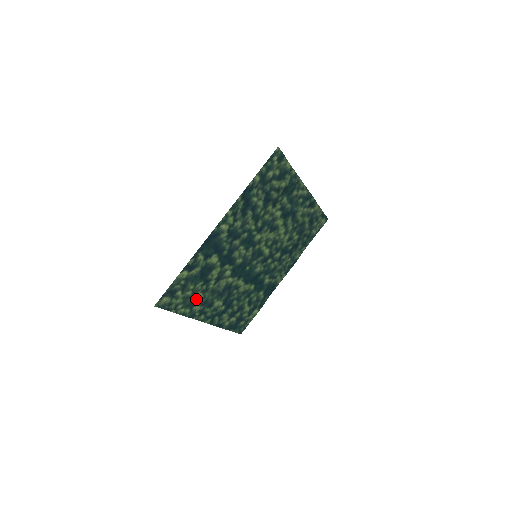
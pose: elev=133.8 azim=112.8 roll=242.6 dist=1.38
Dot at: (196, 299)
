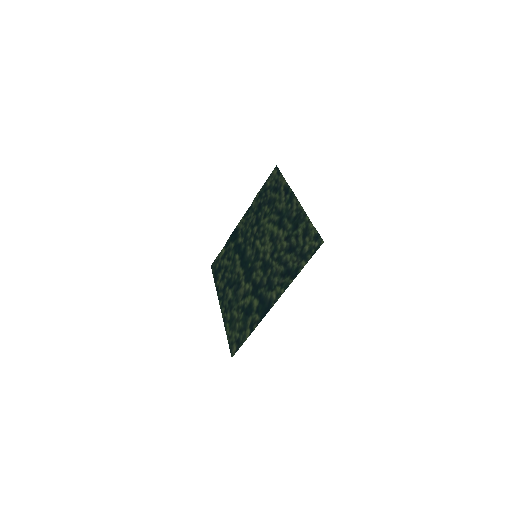
Dot at: (233, 317)
